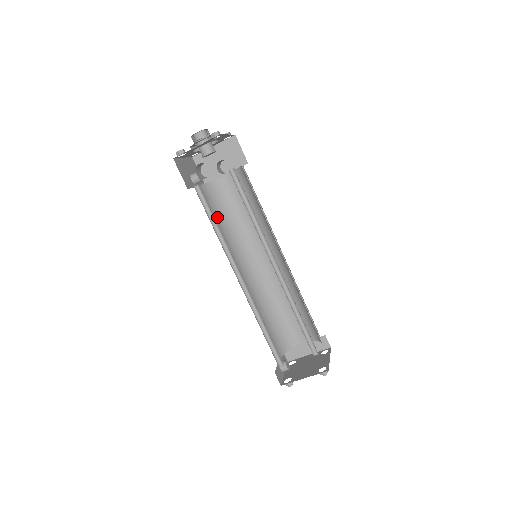
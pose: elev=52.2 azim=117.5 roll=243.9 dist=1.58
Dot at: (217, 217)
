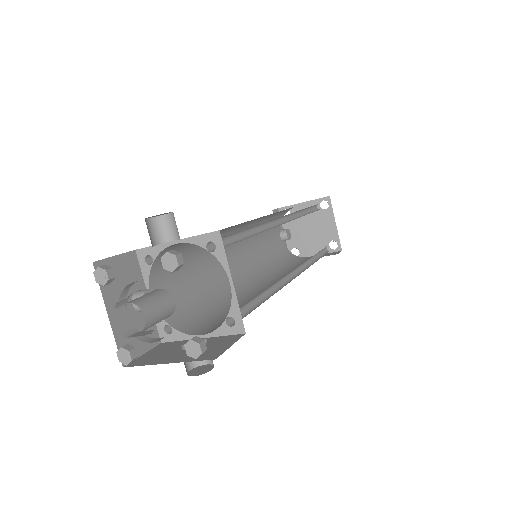
Dot at: (185, 266)
